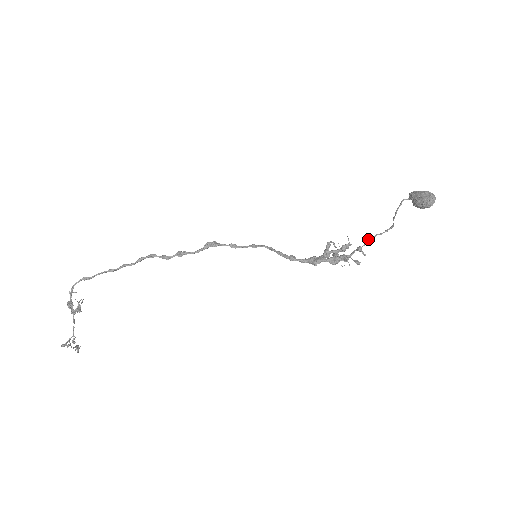
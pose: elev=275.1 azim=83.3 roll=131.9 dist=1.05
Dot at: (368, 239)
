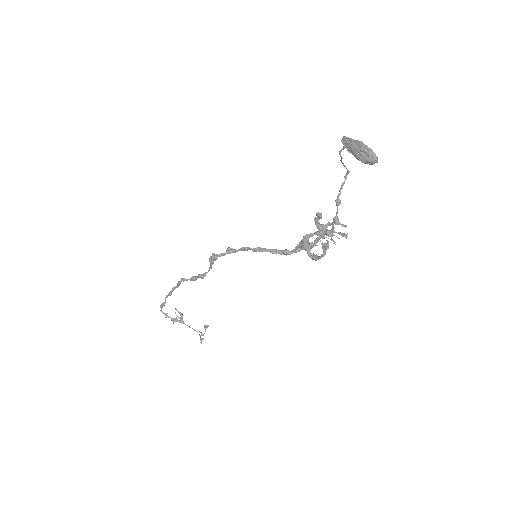
Dot at: (336, 204)
